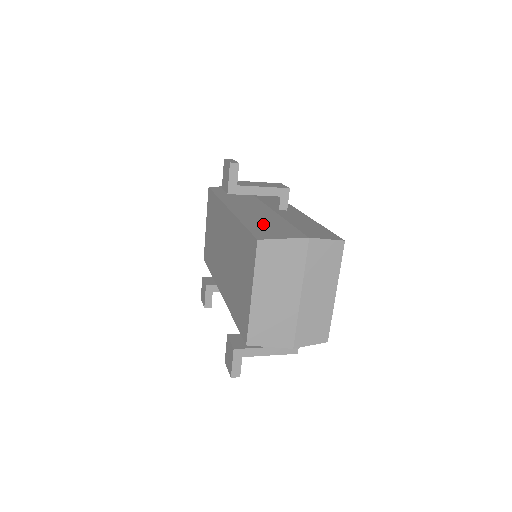
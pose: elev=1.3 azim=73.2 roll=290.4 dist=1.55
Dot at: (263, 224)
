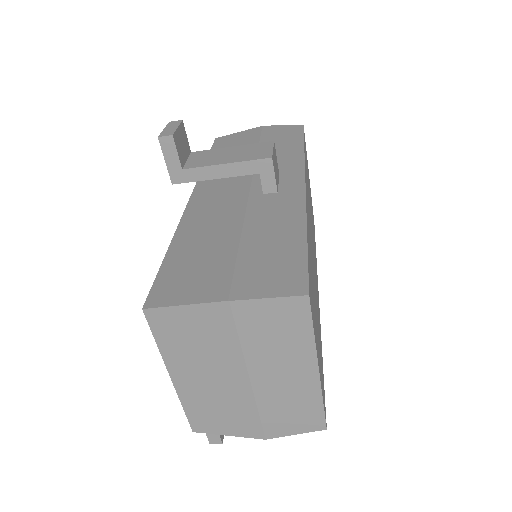
Dot at: (194, 251)
